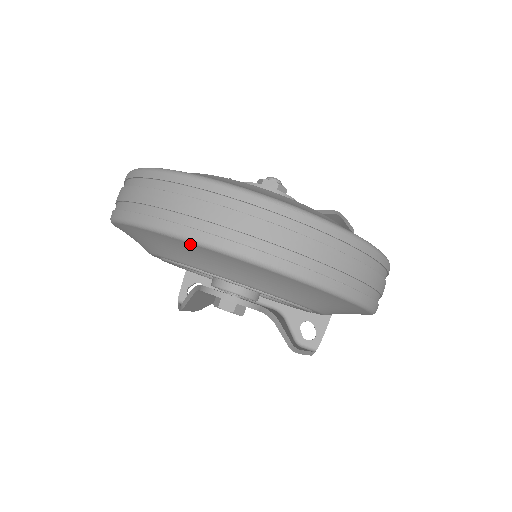
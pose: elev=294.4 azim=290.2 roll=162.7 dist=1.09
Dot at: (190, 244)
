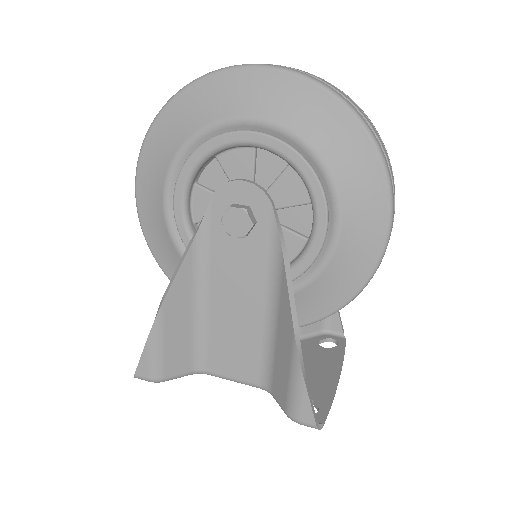
Dot at: (236, 72)
